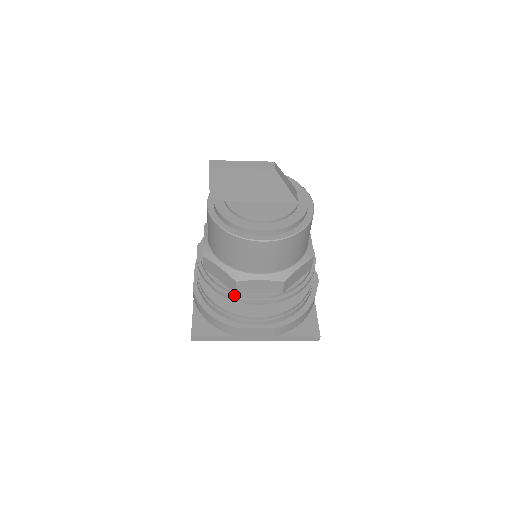
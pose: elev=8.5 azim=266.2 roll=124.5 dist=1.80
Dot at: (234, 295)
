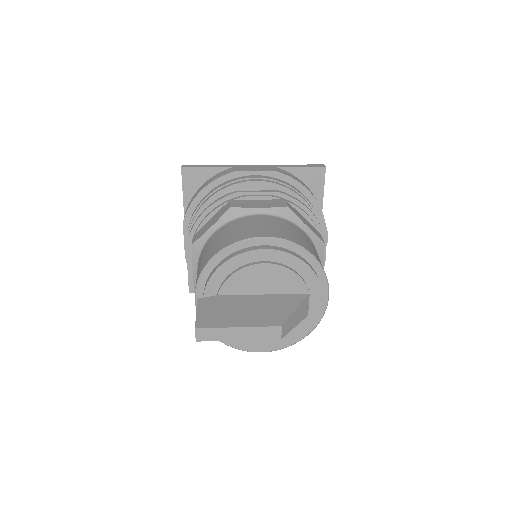
Dot at: occluded
